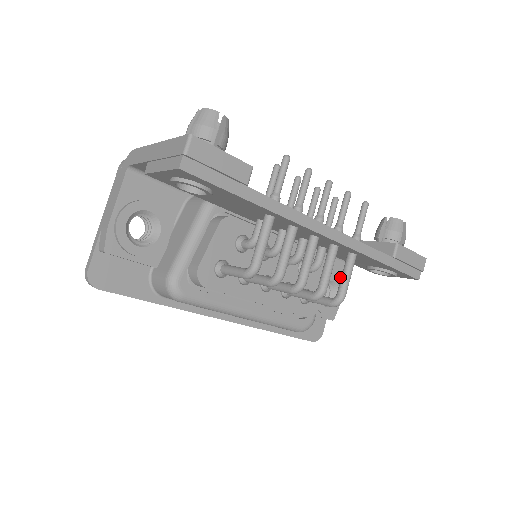
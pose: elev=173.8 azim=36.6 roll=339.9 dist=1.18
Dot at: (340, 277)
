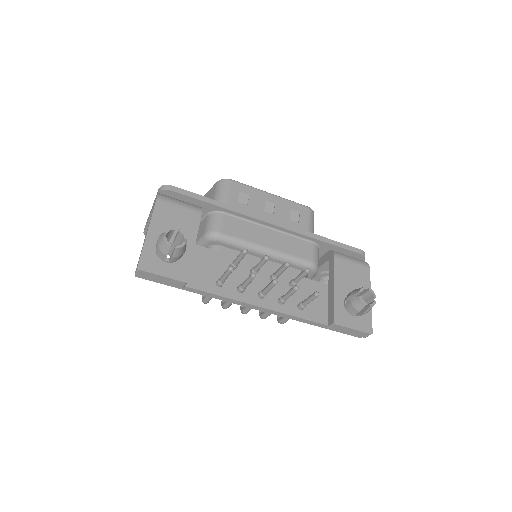
Dot at: occluded
